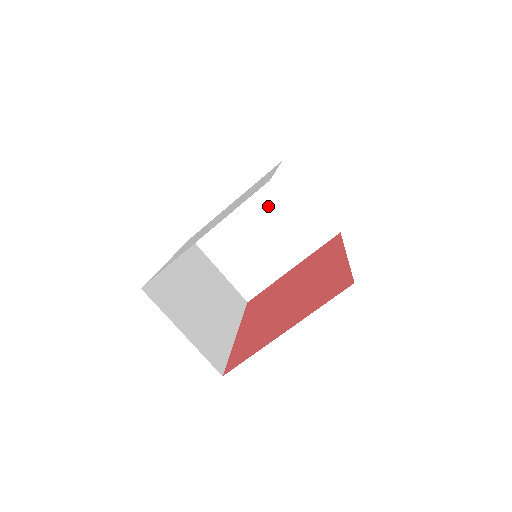
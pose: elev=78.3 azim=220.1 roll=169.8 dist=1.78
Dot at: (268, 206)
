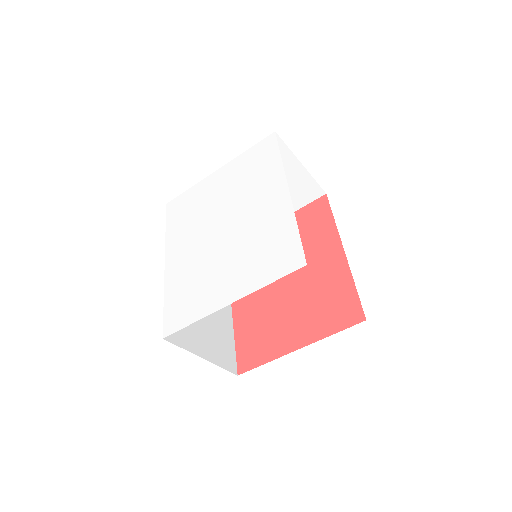
Dot at: occluded
